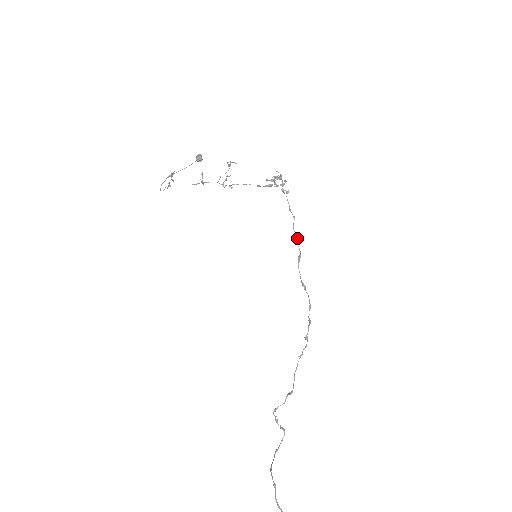
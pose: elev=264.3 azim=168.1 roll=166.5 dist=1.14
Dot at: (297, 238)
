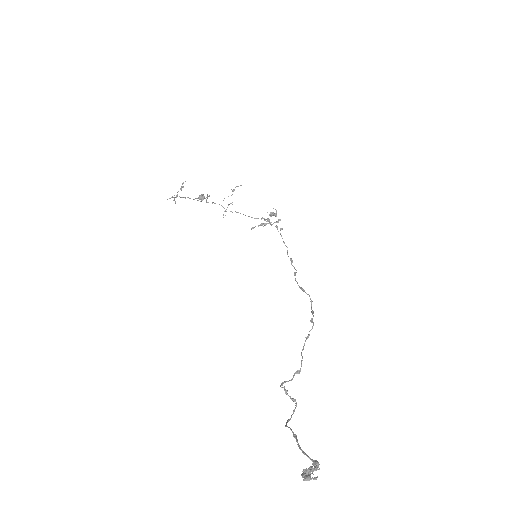
Dot at: (292, 260)
